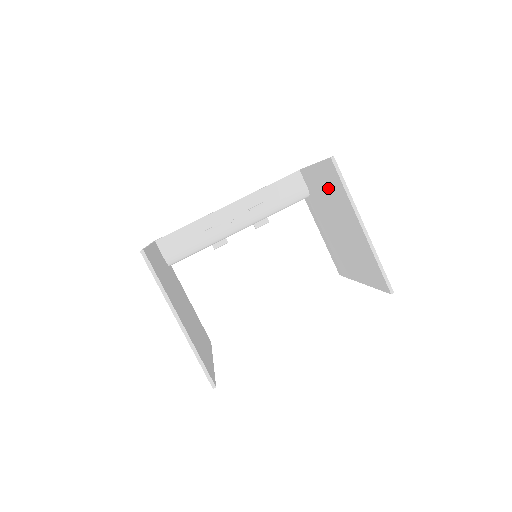
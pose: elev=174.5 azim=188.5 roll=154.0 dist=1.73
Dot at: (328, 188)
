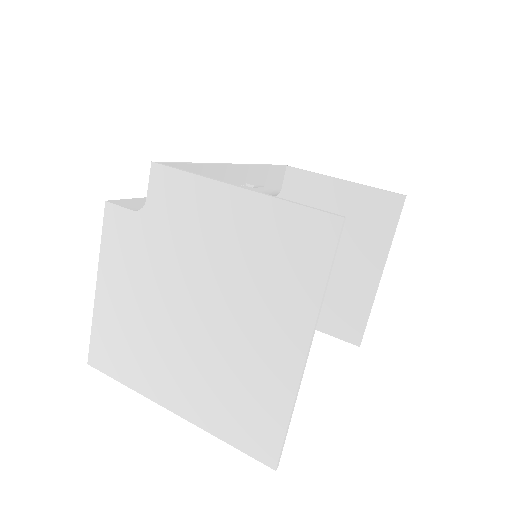
Dot at: (349, 214)
